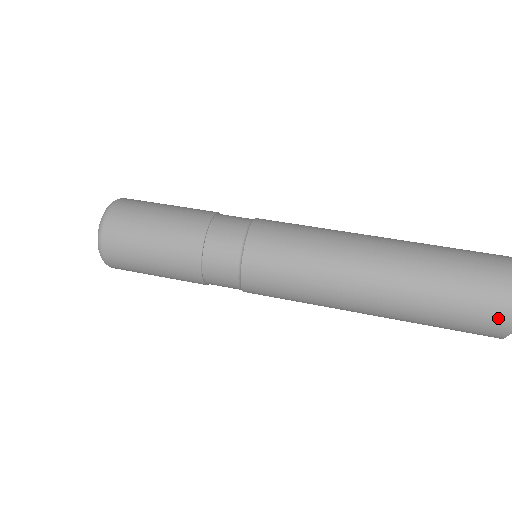
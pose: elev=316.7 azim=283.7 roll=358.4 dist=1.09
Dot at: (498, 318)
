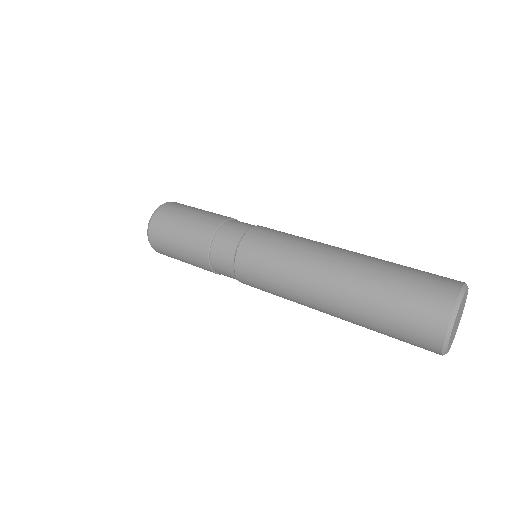
Dot at: (431, 323)
